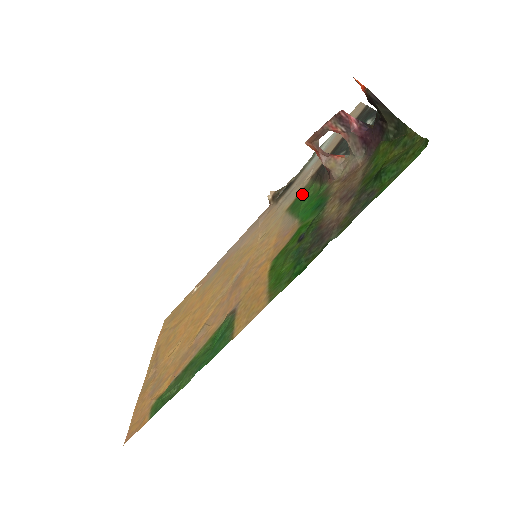
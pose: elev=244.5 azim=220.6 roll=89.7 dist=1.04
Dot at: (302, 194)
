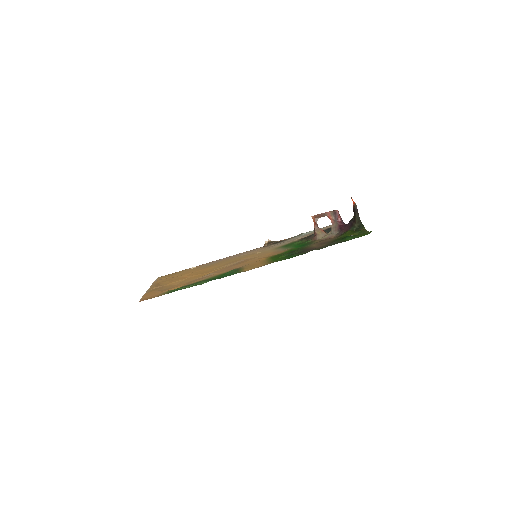
Dot at: (292, 243)
